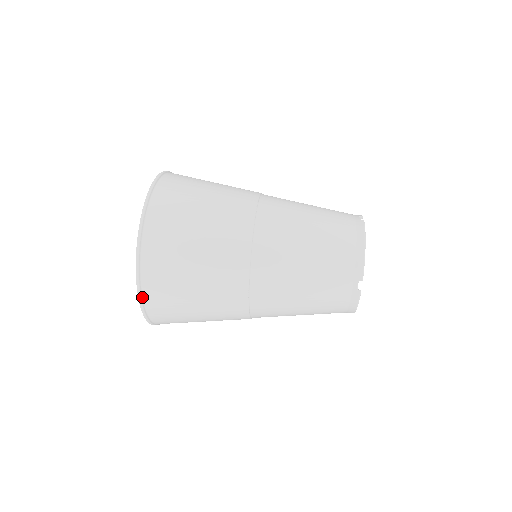
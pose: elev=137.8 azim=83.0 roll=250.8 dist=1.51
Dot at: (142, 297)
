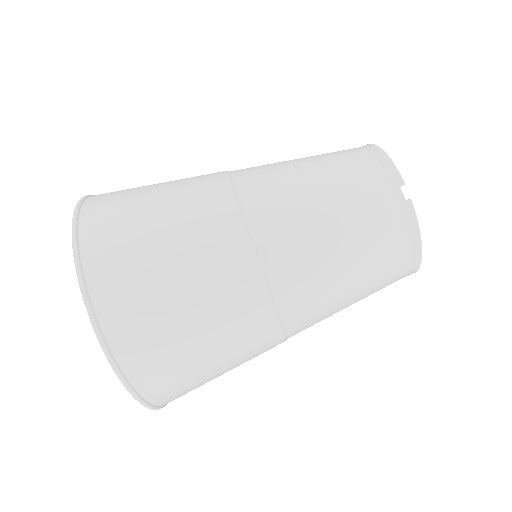
Dot at: occluded
